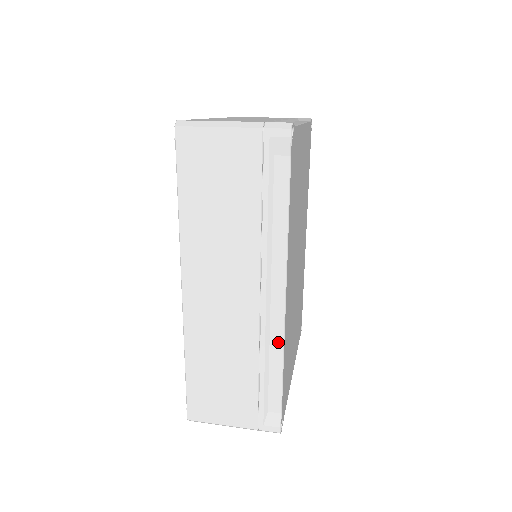
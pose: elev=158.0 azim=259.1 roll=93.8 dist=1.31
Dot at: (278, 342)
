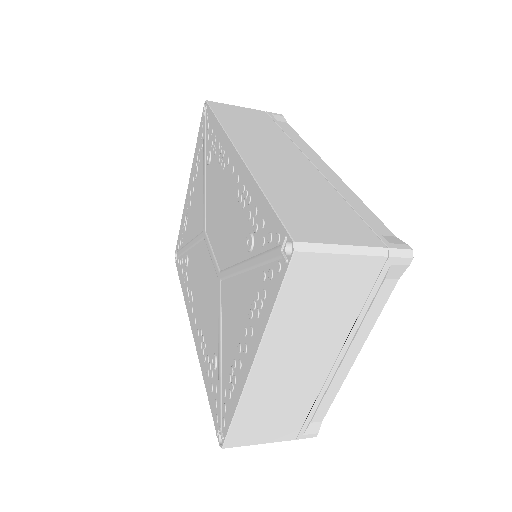
Dot at: (346, 188)
